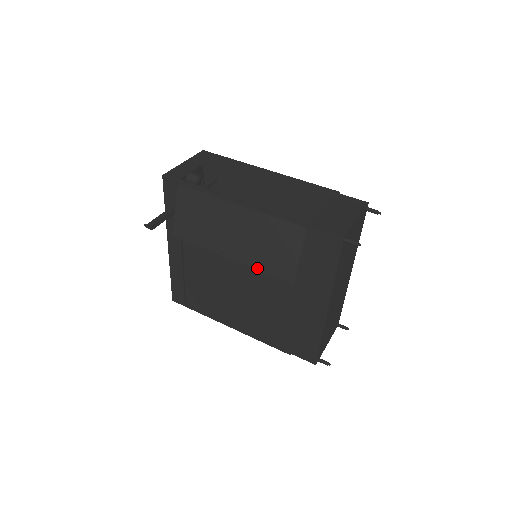
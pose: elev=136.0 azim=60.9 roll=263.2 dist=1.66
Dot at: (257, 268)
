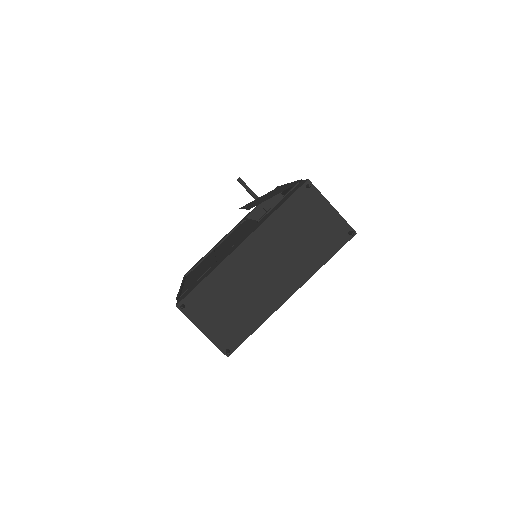
Dot at: occluded
